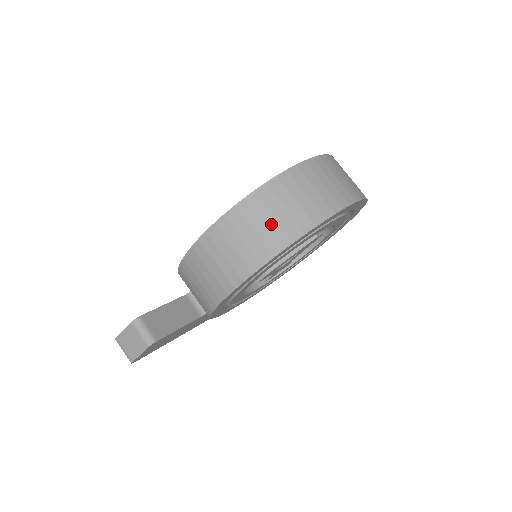
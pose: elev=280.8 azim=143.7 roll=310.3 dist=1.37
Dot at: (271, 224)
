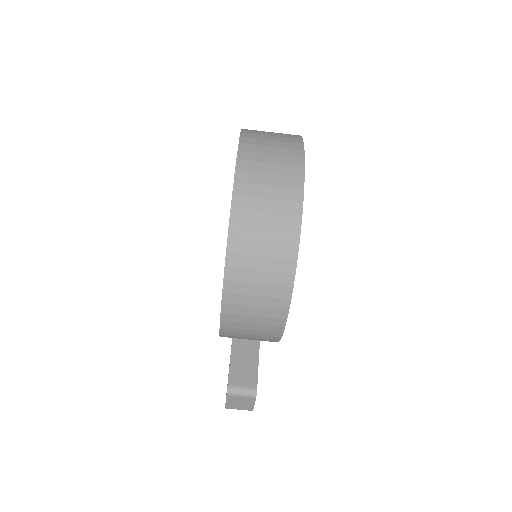
Dot at: (266, 266)
